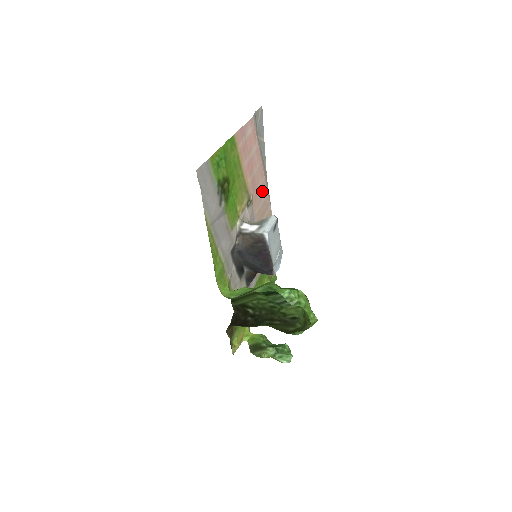
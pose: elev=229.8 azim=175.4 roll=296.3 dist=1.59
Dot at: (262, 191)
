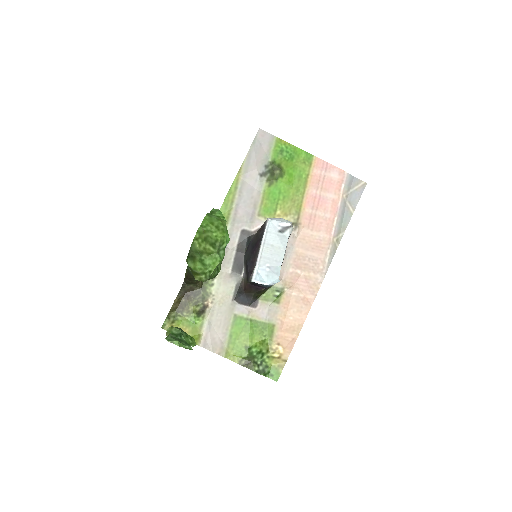
Dot at: (319, 245)
